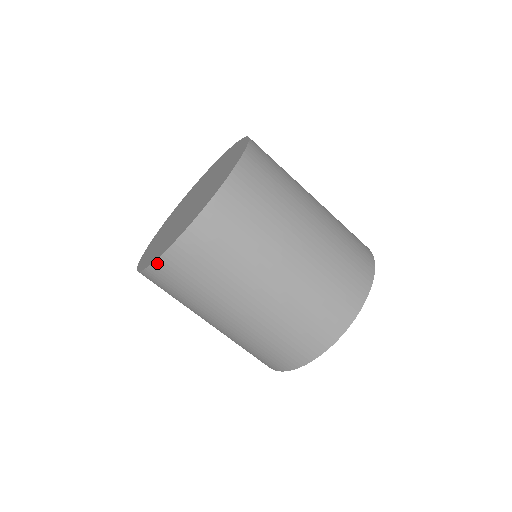
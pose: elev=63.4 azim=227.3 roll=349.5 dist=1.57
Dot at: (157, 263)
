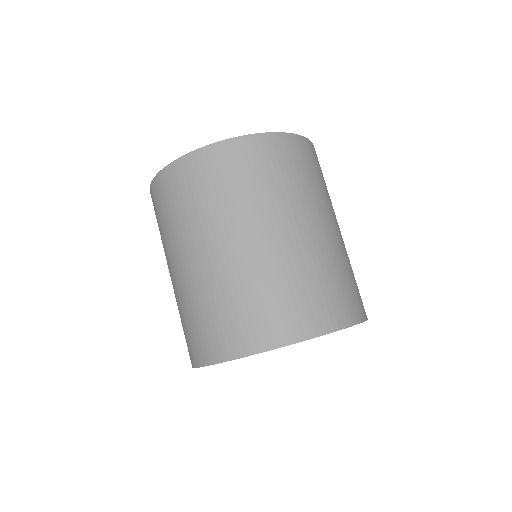
Dot at: (263, 136)
